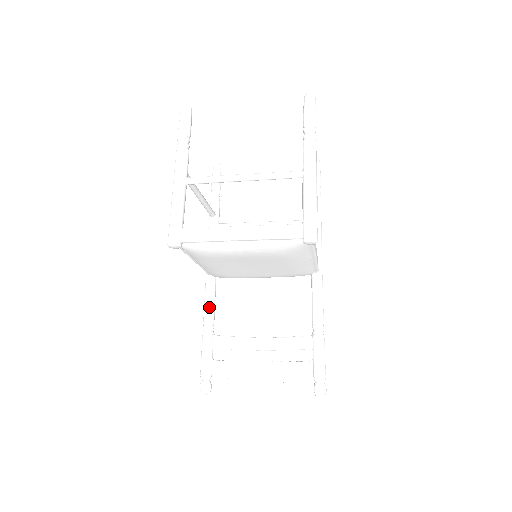
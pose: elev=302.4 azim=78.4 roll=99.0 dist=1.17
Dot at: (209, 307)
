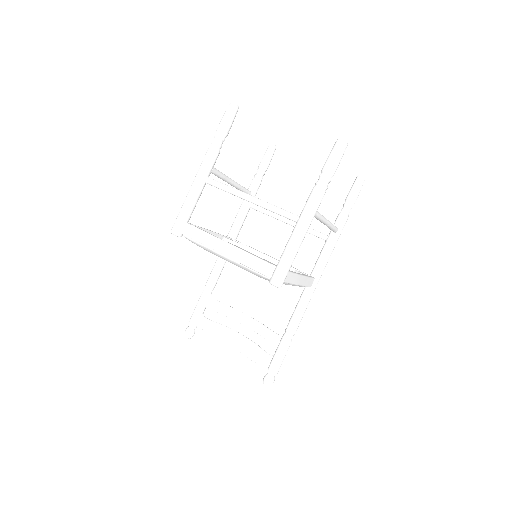
Dot at: (214, 273)
